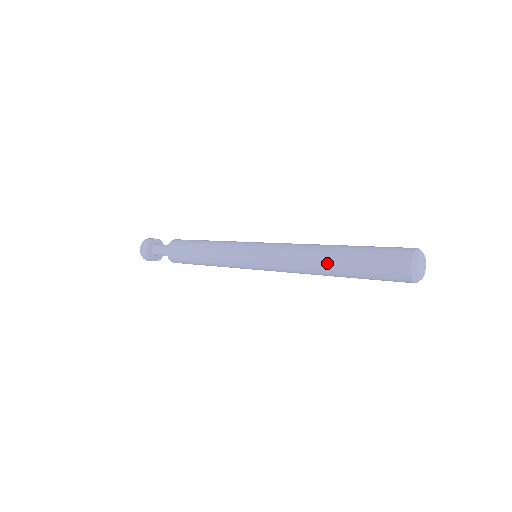
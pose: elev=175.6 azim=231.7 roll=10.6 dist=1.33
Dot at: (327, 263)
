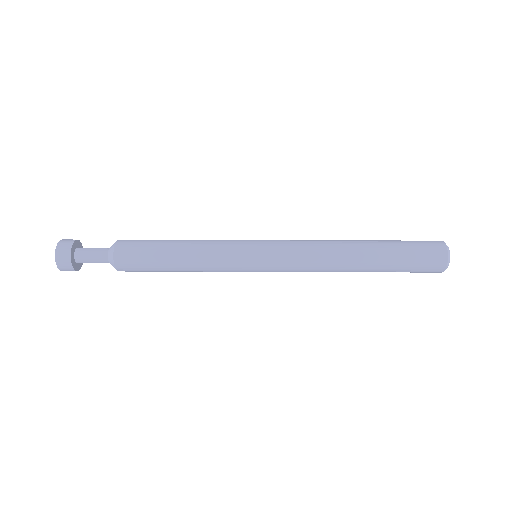
Dot at: (360, 270)
